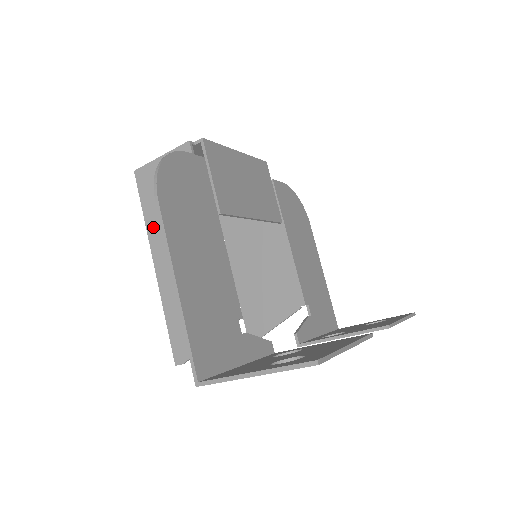
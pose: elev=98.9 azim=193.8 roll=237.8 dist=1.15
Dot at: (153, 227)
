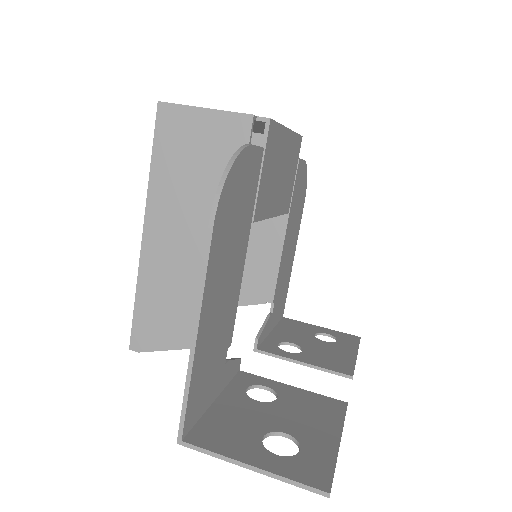
Dot at: (159, 189)
